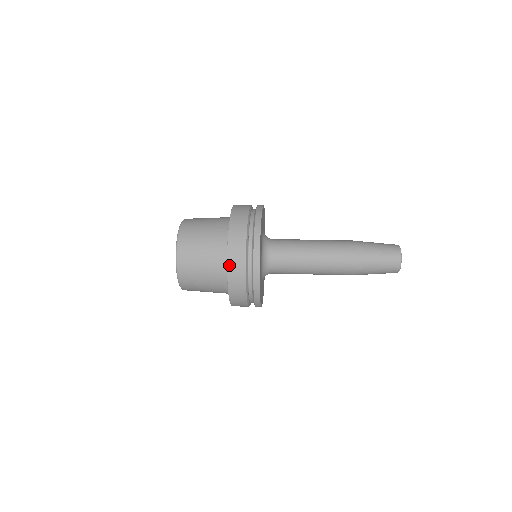
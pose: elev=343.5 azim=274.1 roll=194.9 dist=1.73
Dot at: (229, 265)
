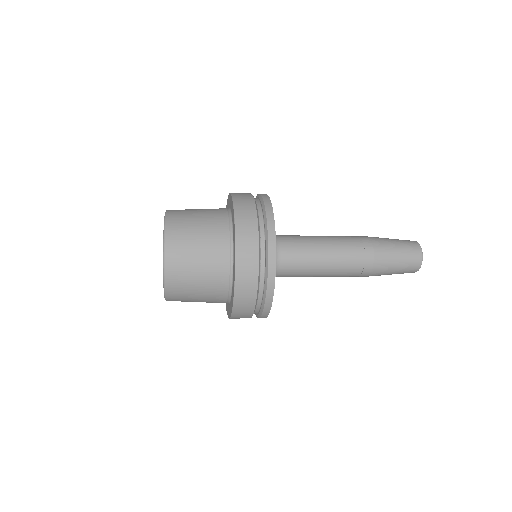
Dot at: (237, 287)
